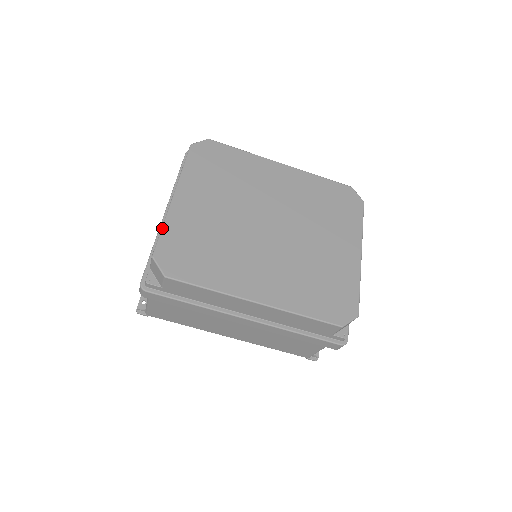
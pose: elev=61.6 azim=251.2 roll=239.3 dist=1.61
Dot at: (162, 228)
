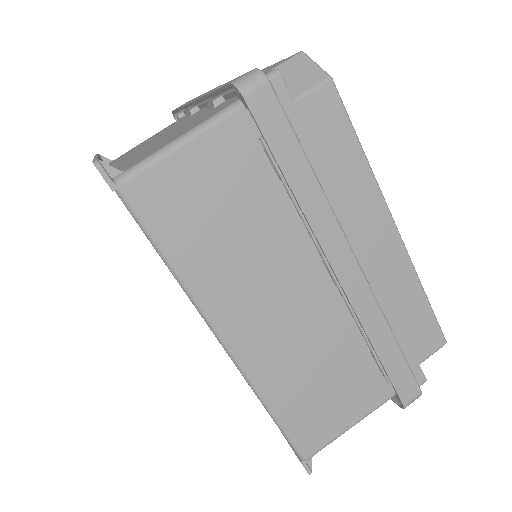
Dot at: occluded
